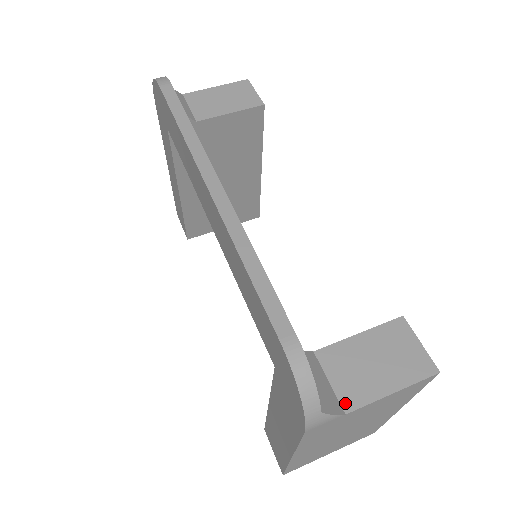
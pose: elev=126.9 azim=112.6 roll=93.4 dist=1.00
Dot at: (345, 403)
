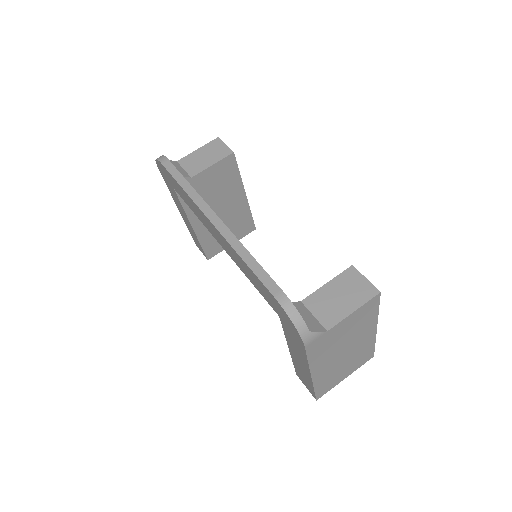
Dot at: (326, 325)
